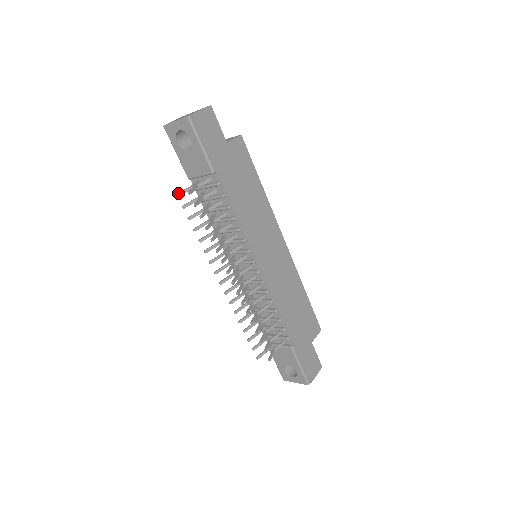
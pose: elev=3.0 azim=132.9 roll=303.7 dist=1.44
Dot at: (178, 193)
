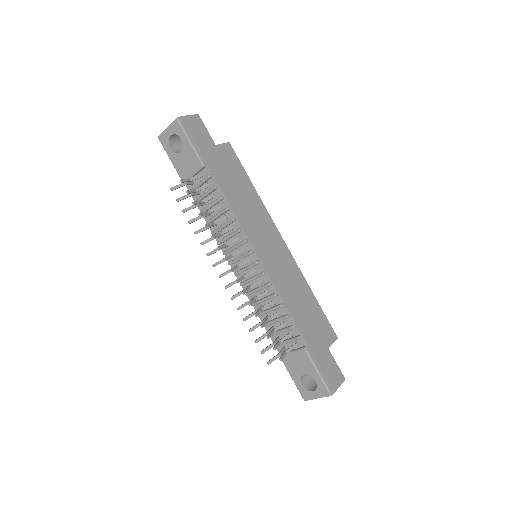
Dot at: (172, 187)
